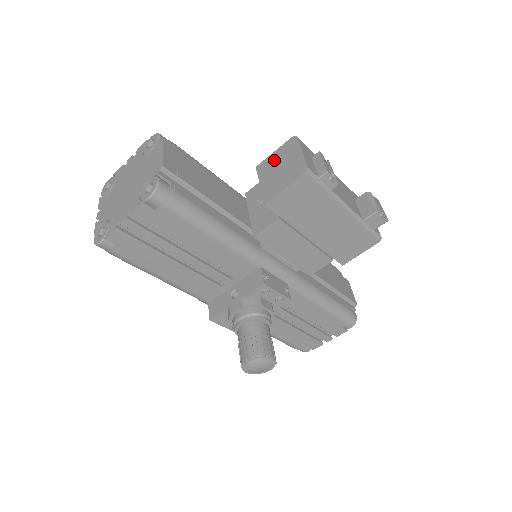
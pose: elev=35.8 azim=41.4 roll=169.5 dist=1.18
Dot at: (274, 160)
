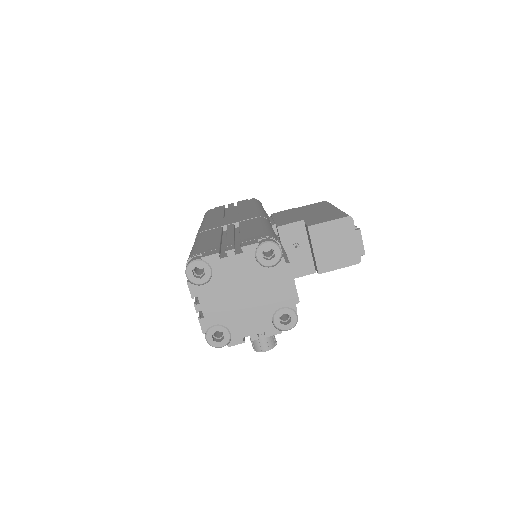
Dot at: (329, 232)
